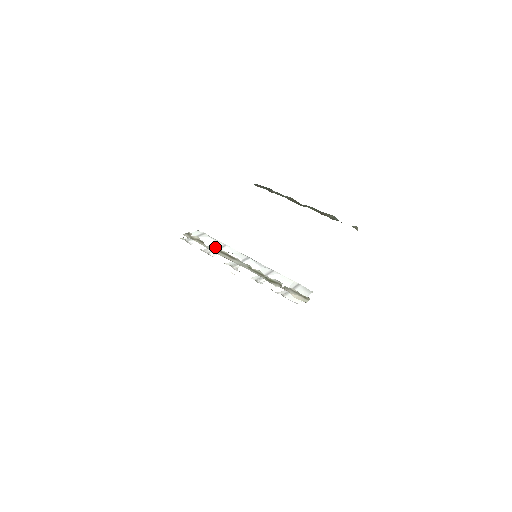
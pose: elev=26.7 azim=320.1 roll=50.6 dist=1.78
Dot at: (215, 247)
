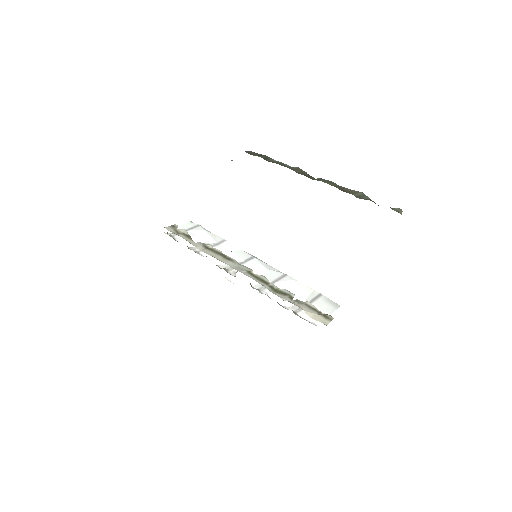
Dot at: (206, 244)
